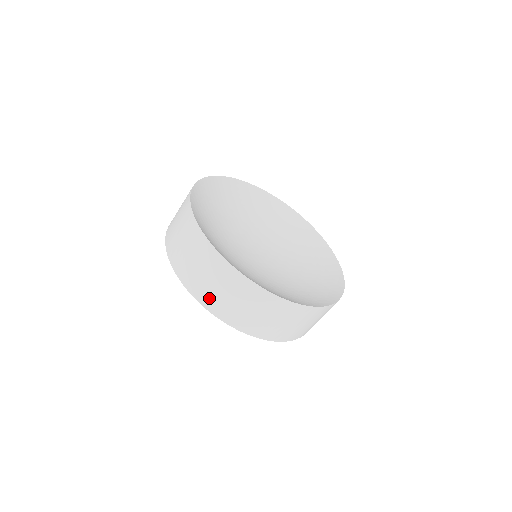
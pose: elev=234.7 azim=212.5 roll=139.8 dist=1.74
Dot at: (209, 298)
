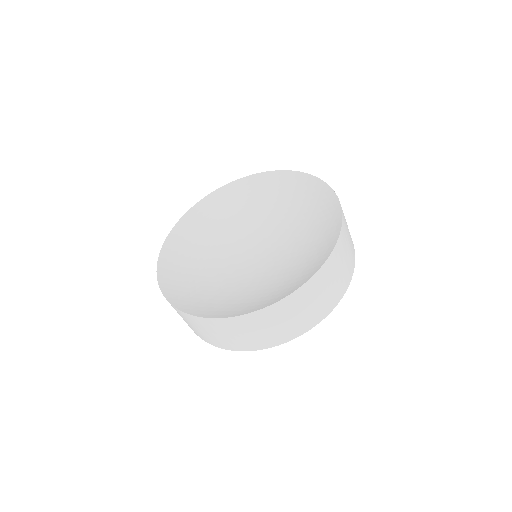
Dot at: (274, 338)
